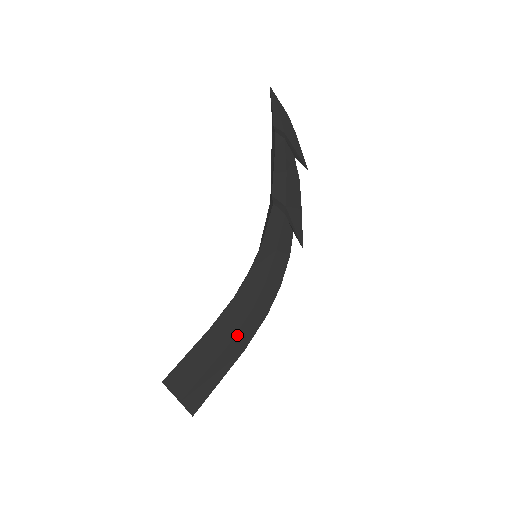
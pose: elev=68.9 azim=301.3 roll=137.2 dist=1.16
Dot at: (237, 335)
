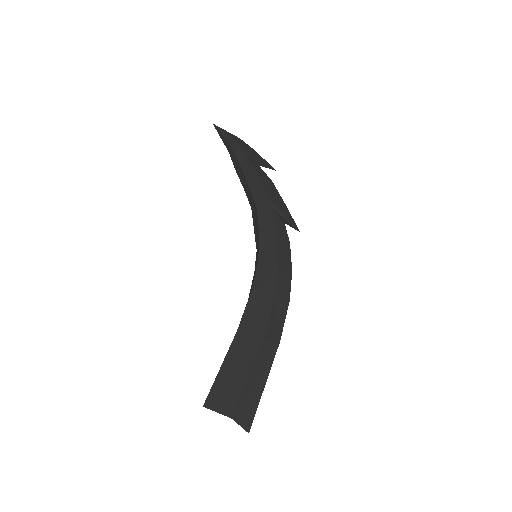
Dot at: (268, 327)
